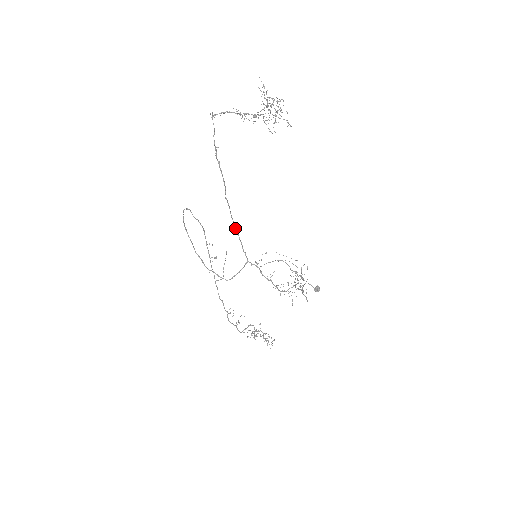
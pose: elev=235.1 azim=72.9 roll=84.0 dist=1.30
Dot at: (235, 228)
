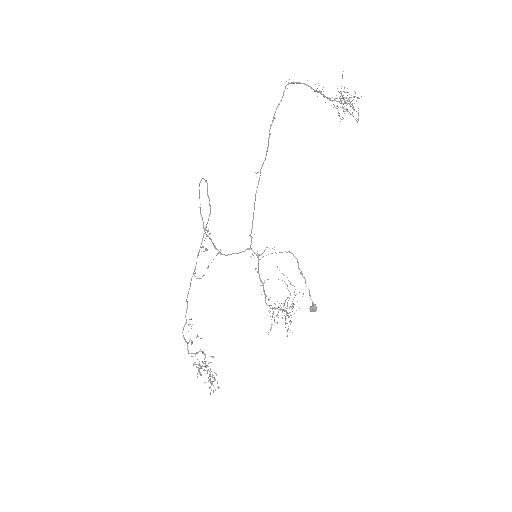
Dot at: (254, 206)
